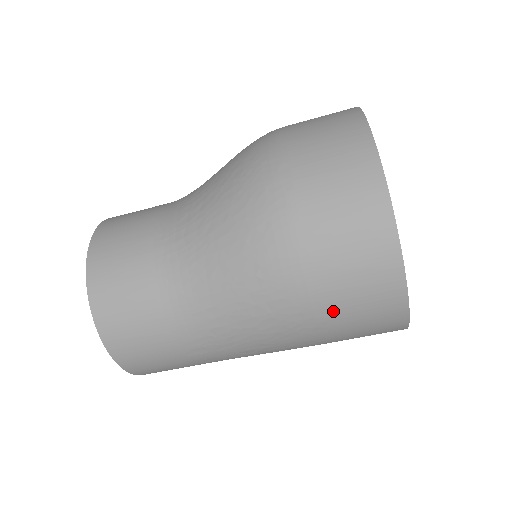
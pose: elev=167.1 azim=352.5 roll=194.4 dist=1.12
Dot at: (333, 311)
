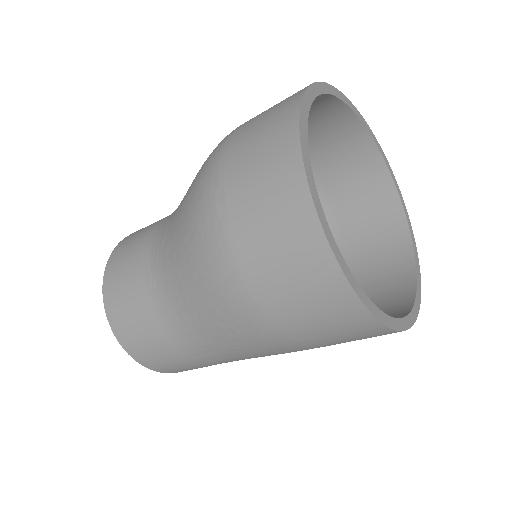
Dot at: (301, 331)
